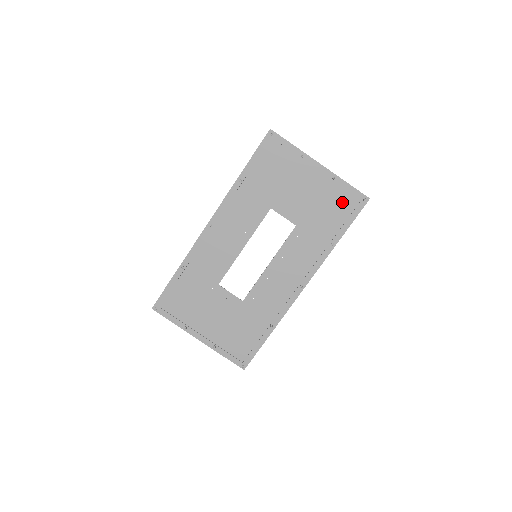
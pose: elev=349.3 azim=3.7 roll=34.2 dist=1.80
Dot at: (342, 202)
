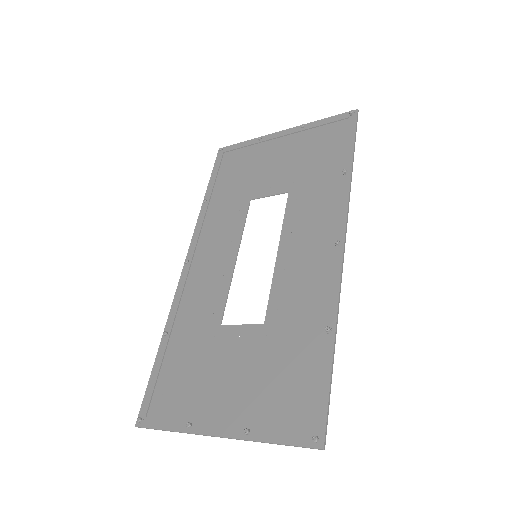
Dot at: (328, 136)
